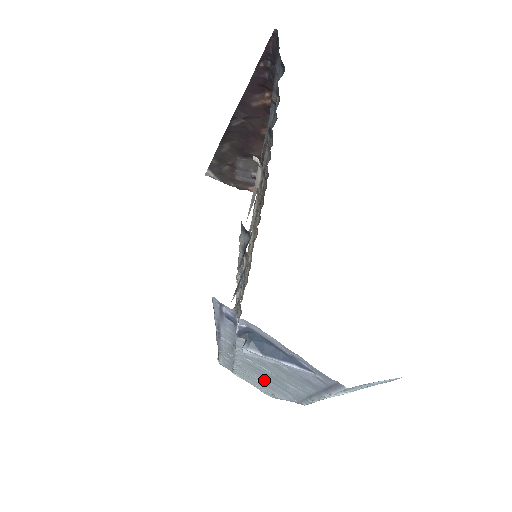
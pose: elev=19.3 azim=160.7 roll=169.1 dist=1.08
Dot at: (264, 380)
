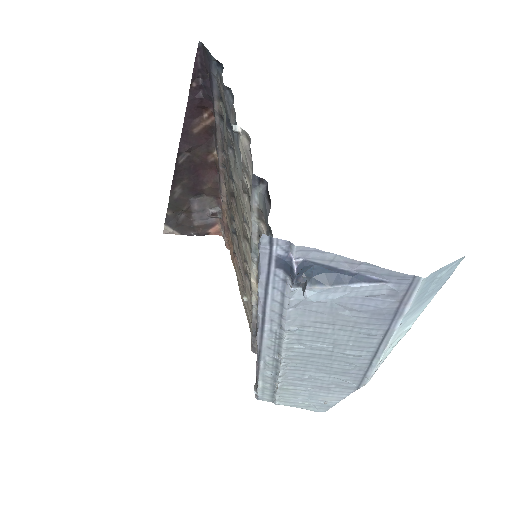
Dot at: (316, 376)
